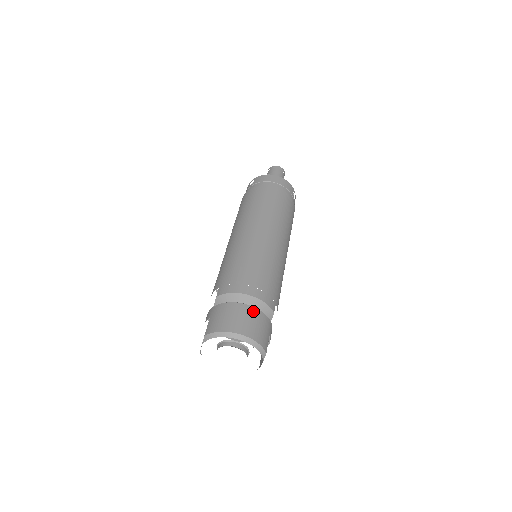
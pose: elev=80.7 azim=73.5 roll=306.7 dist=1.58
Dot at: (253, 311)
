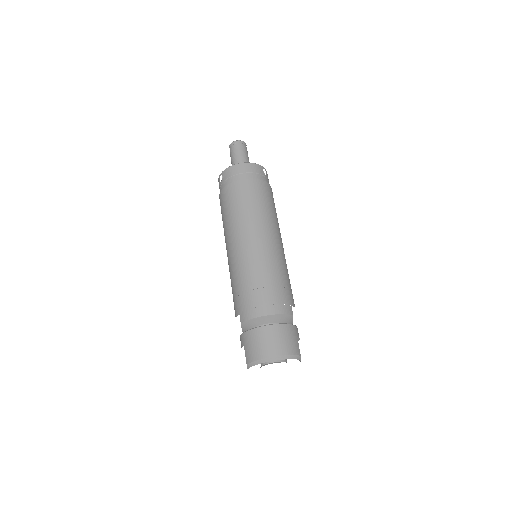
Dot at: (276, 329)
